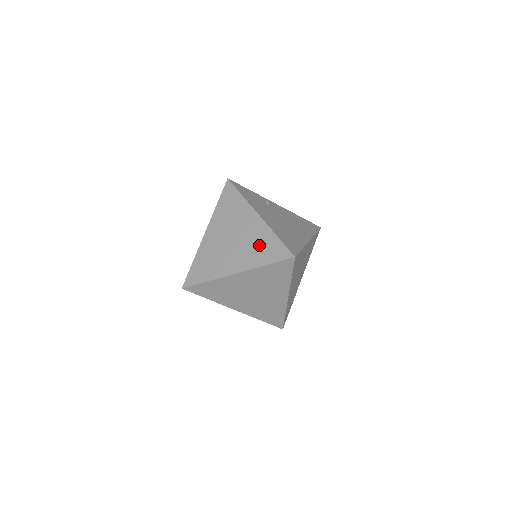
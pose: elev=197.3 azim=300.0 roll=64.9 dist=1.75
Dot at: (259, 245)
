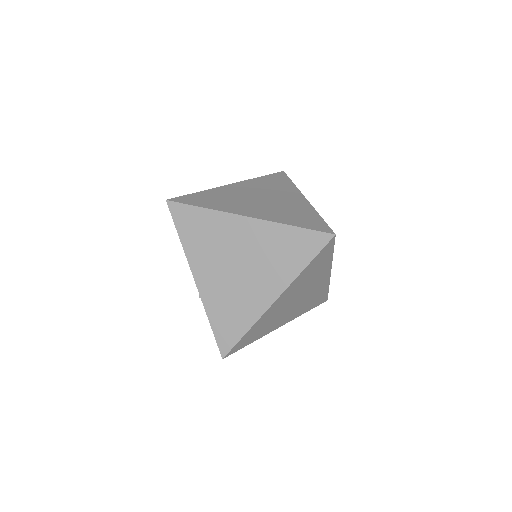
Dot at: (293, 212)
